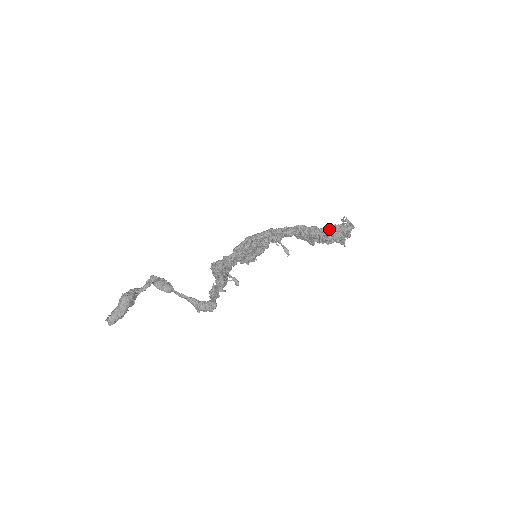
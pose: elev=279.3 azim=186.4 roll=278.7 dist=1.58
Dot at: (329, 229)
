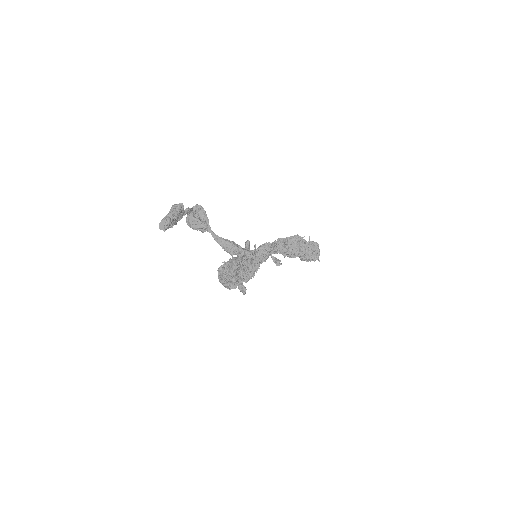
Dot at: occluded
